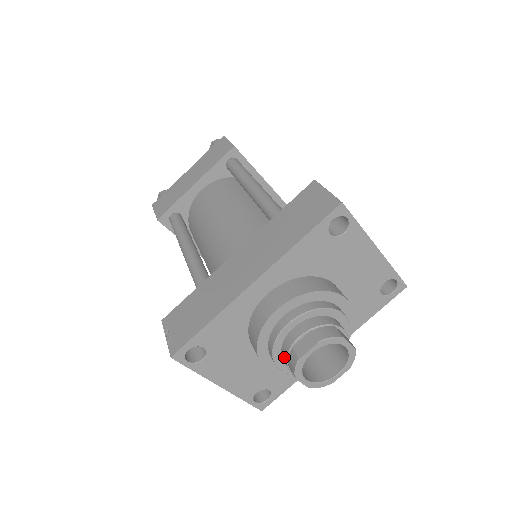
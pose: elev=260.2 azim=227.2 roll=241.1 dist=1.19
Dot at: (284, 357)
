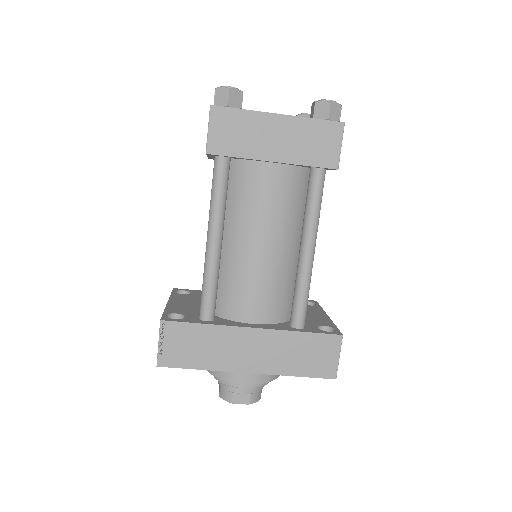
Dot at: (223, 385)
